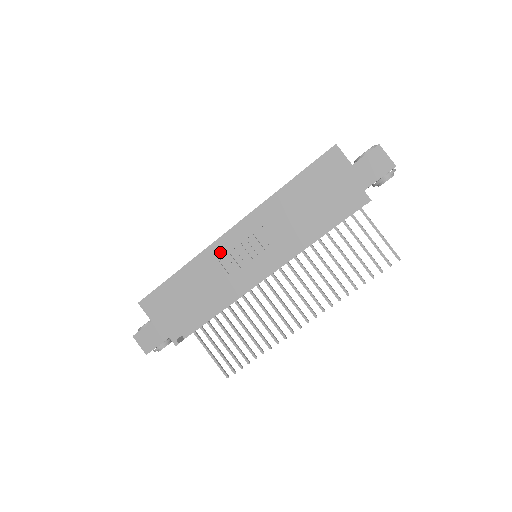
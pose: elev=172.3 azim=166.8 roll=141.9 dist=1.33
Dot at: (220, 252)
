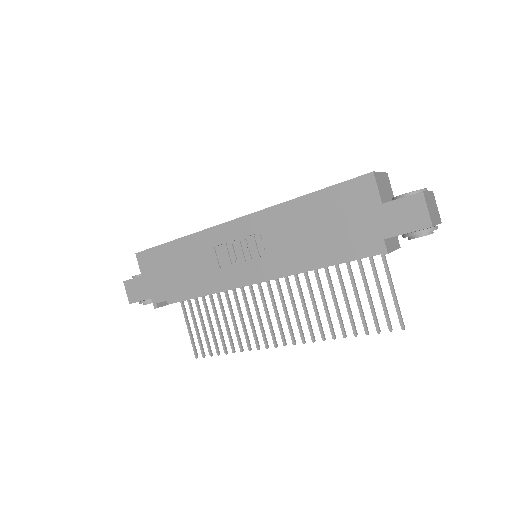
Dot at: (218, 239)
